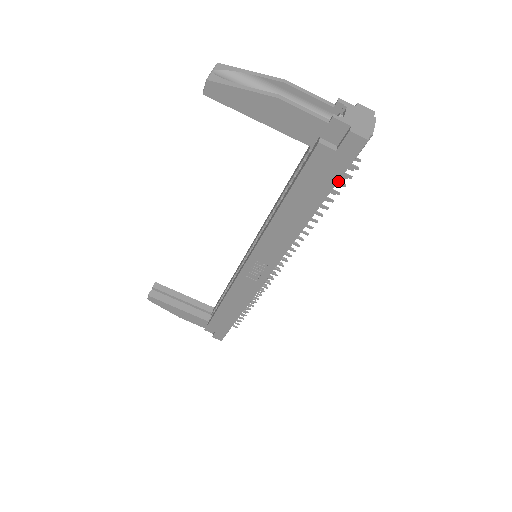
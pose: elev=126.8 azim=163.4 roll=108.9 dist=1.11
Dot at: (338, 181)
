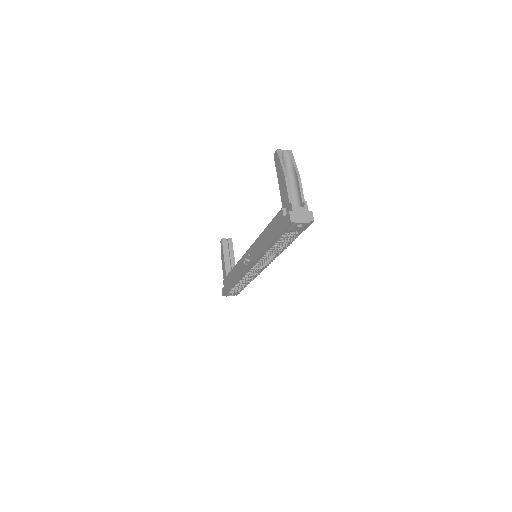
Dot at: (283, 236)
